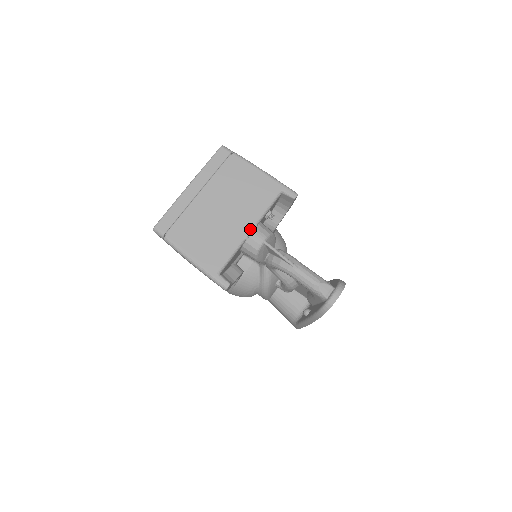
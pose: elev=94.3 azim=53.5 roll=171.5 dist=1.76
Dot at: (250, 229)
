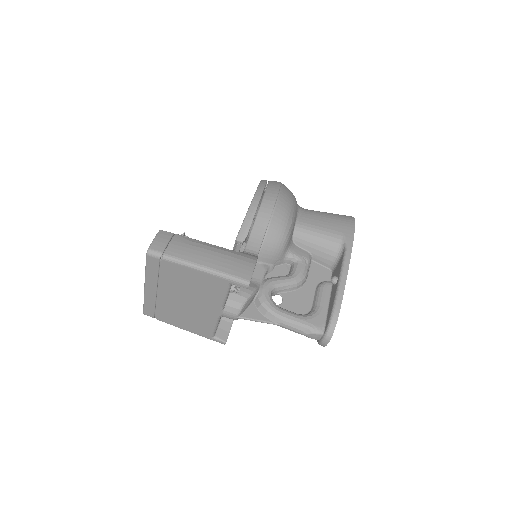
Dot at: (219, 312)
